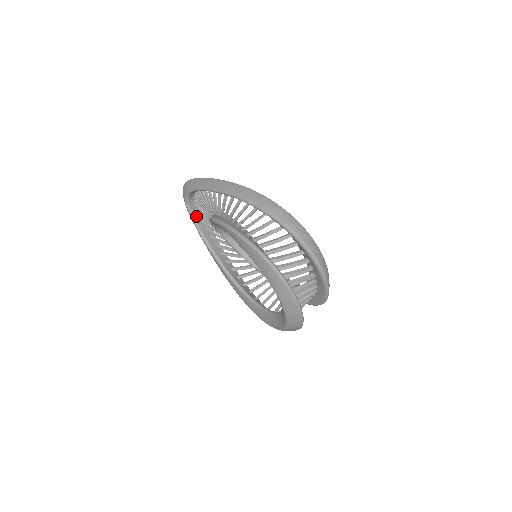
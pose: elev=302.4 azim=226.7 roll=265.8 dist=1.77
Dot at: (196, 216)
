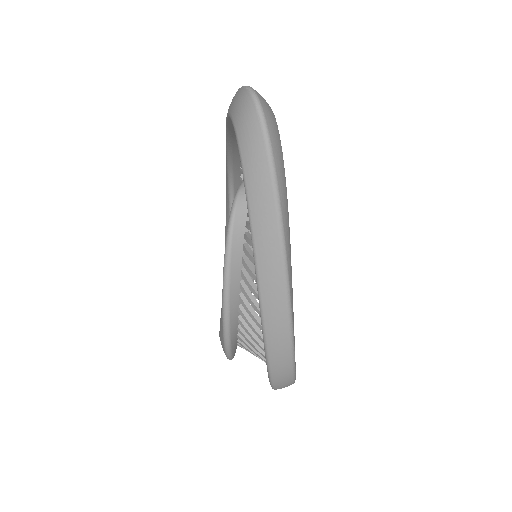
Dot at: occluded
